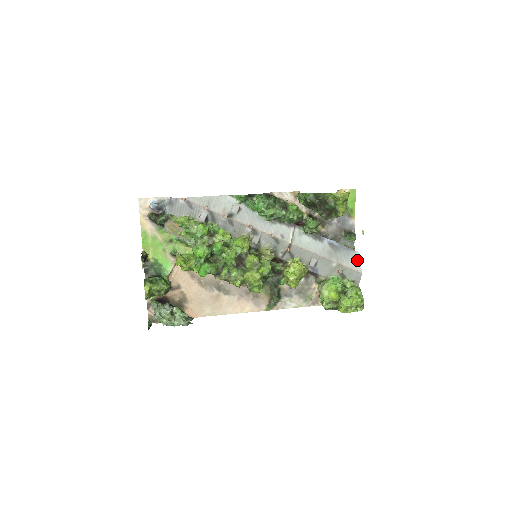
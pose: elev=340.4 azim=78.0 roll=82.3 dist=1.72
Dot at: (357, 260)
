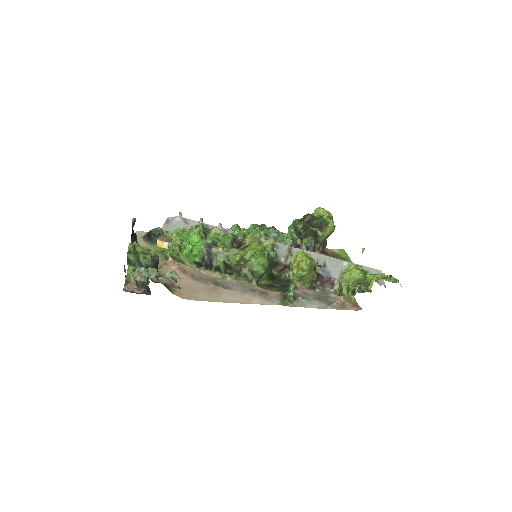
Dot at: occluded
